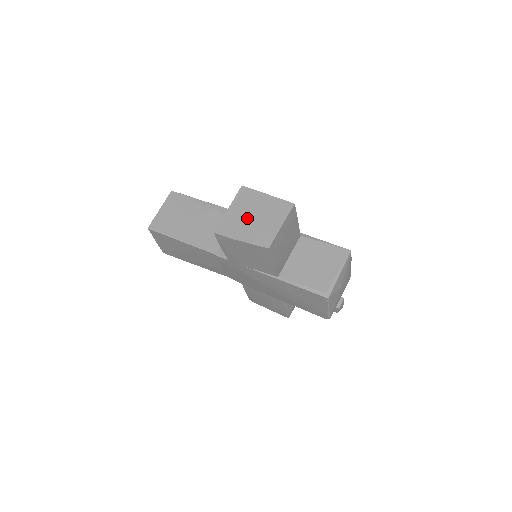
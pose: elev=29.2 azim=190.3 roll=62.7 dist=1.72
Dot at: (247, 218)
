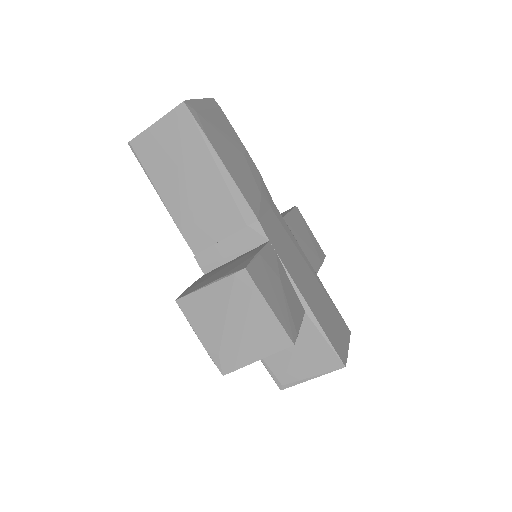
Dot at: (222, 320)
